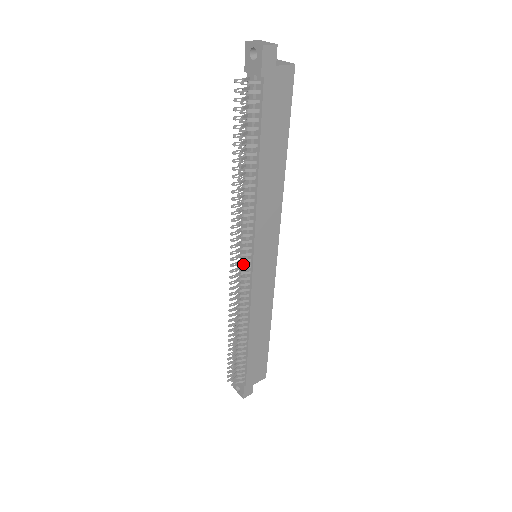
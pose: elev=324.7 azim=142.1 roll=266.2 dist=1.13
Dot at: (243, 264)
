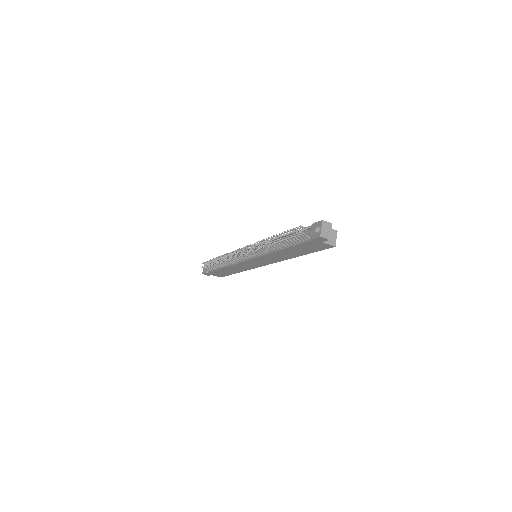
Dot at: occluded
